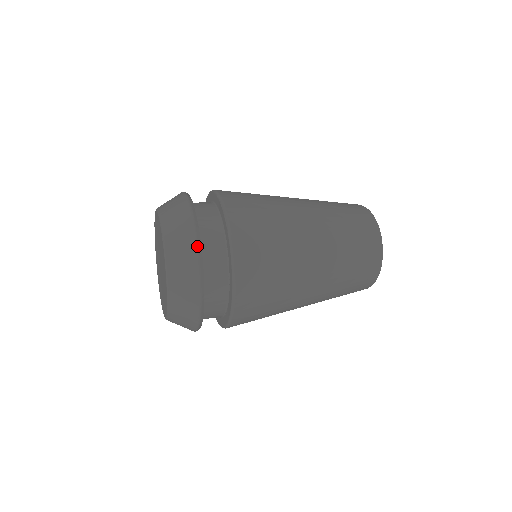
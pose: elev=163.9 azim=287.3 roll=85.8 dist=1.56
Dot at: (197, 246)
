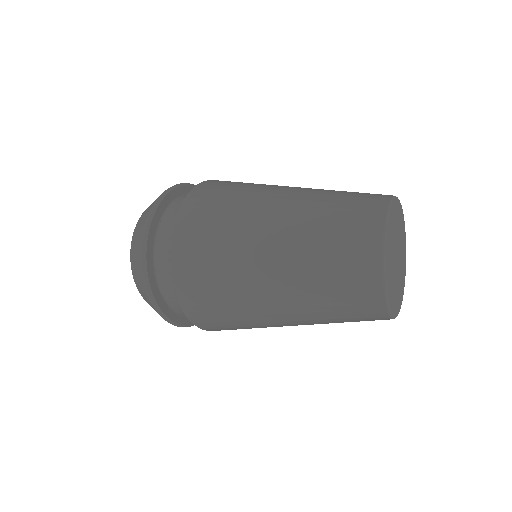
Dot at: (144, 229)
